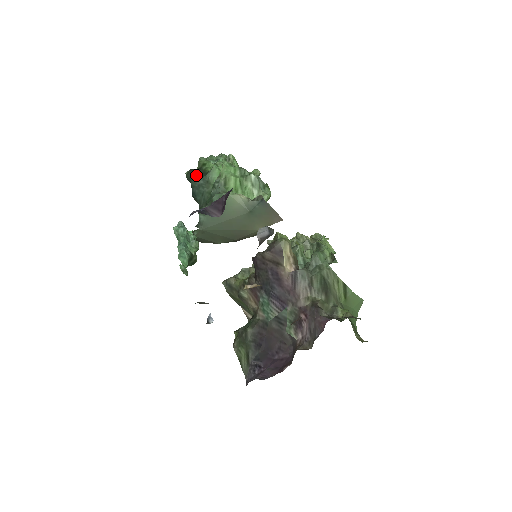
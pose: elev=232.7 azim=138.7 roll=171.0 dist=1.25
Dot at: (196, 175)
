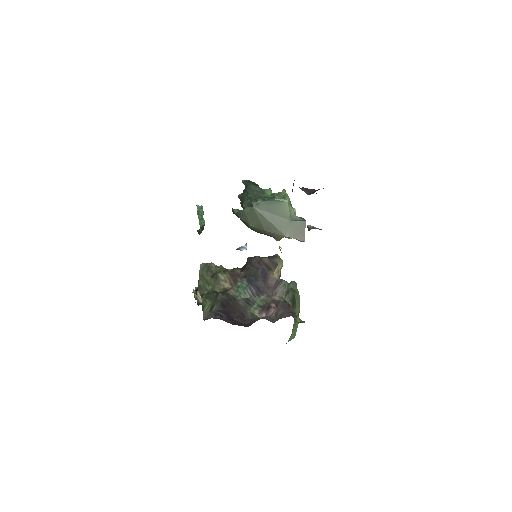
Dot at: (255, 184)
